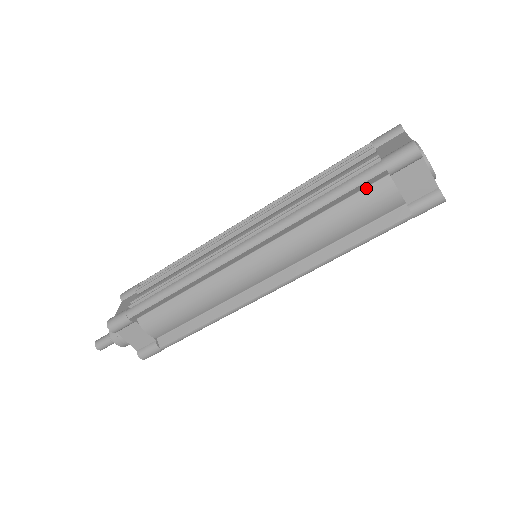
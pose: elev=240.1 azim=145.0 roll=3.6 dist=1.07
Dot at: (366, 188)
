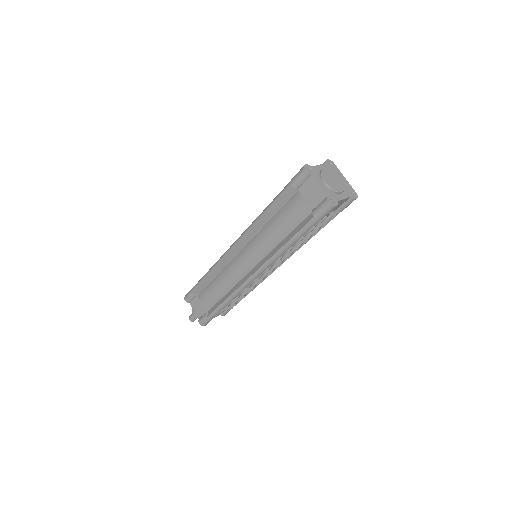
Dot at: (289, 200)
